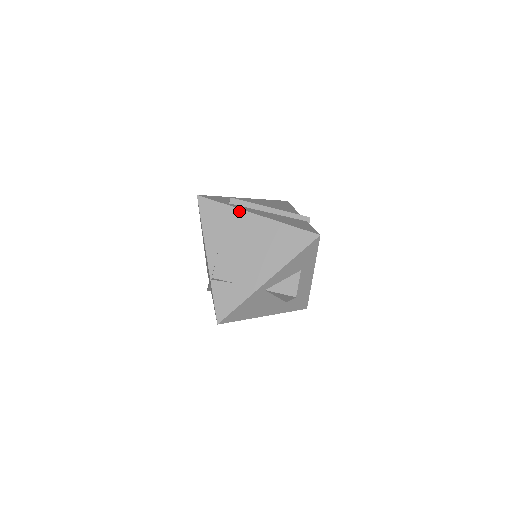
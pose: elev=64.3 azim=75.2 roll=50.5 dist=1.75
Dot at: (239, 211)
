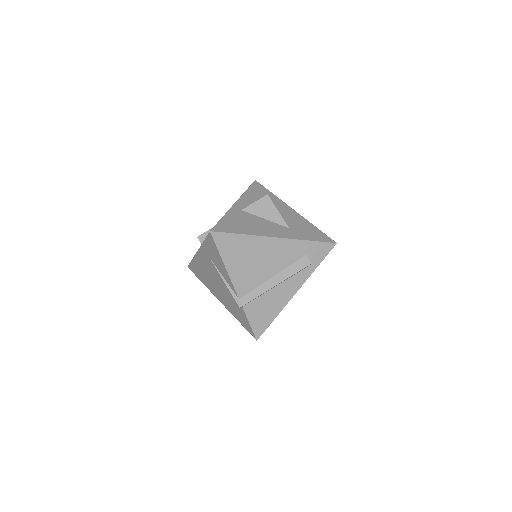
Dot at: occluded
